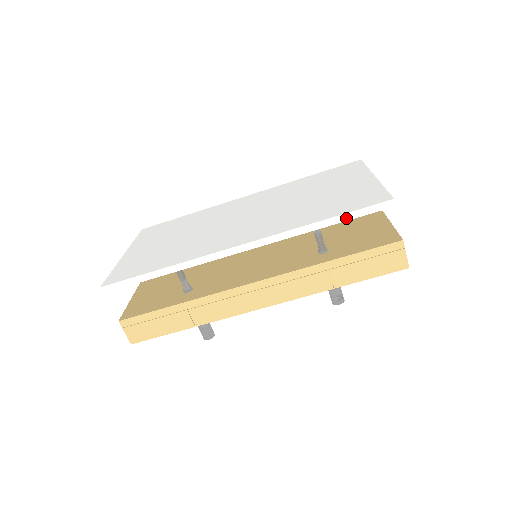
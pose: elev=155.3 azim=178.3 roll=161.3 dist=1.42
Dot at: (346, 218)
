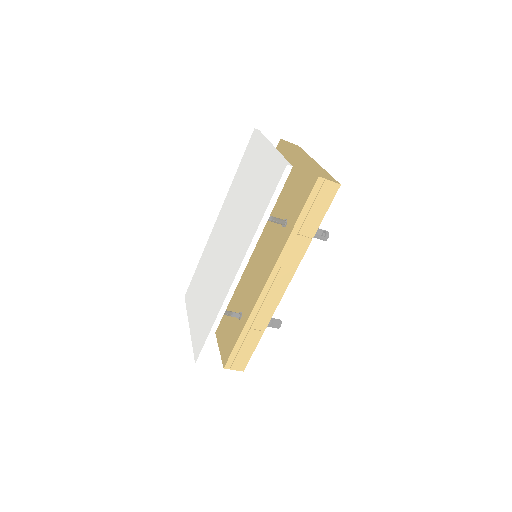
Dot at: (274, 202)
